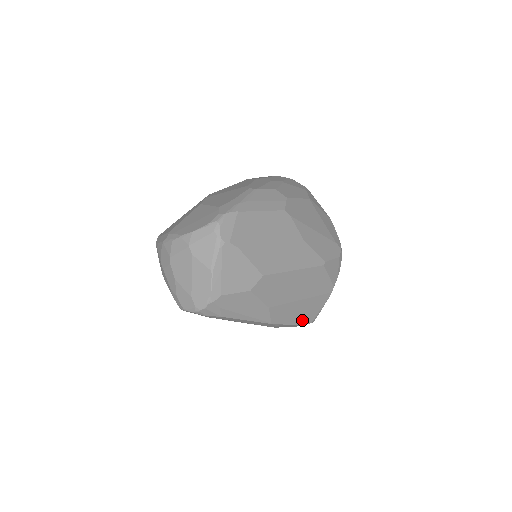
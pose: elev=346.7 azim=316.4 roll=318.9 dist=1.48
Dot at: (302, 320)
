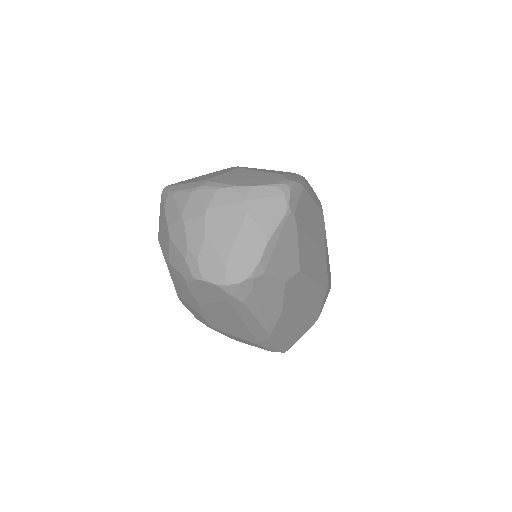
Dot at: (284, 345)
